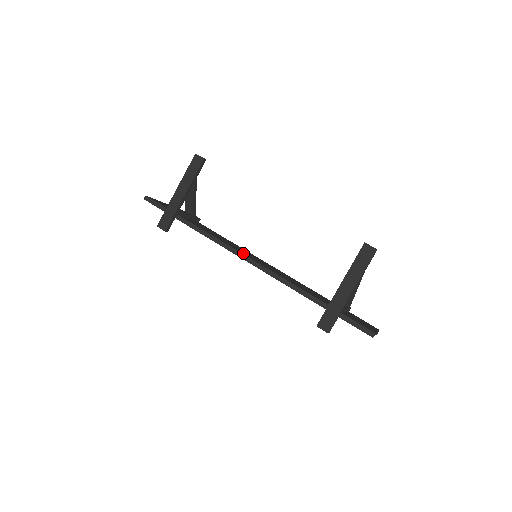
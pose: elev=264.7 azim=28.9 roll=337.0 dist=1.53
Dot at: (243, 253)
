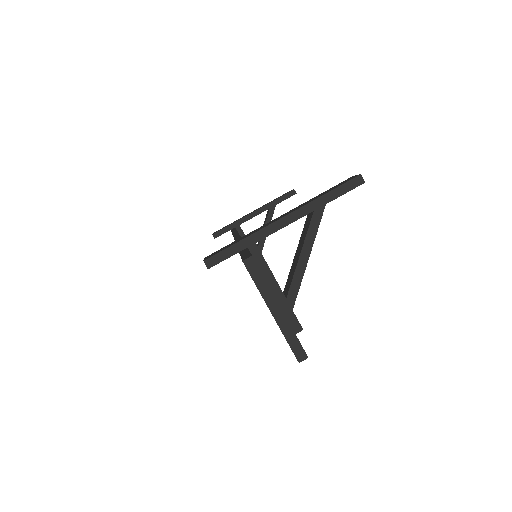
Dot at: occluded
